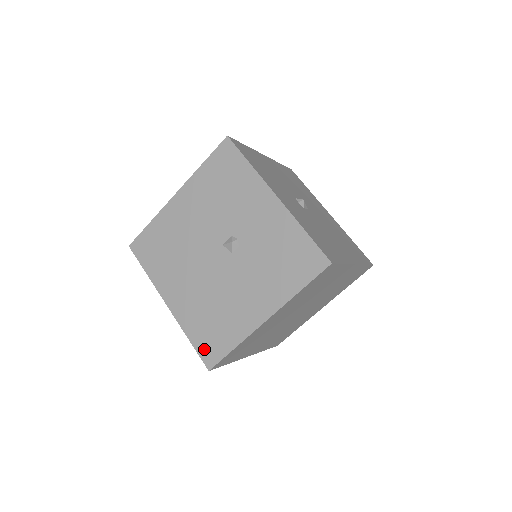
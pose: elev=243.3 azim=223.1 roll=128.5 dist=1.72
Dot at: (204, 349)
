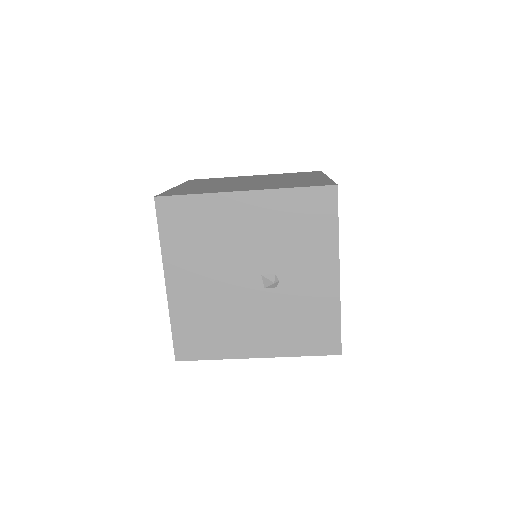
Dot at: (182, 343)
